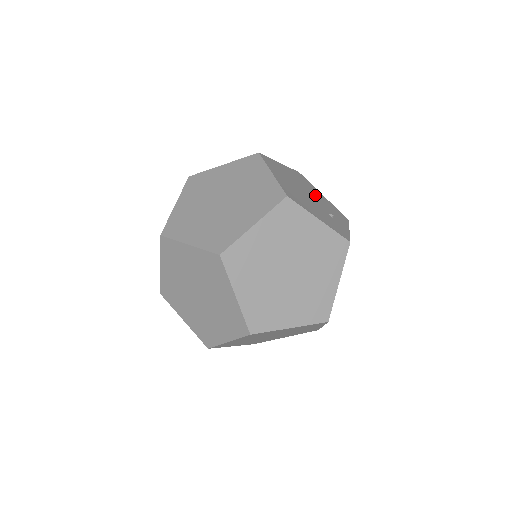
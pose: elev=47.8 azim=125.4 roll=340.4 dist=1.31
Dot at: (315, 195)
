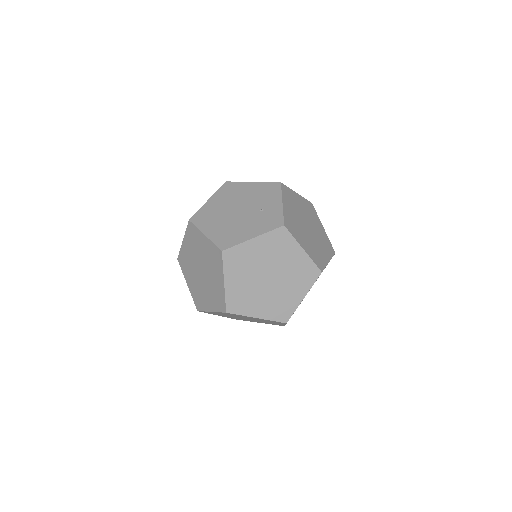
Dot at: (244, 198)
